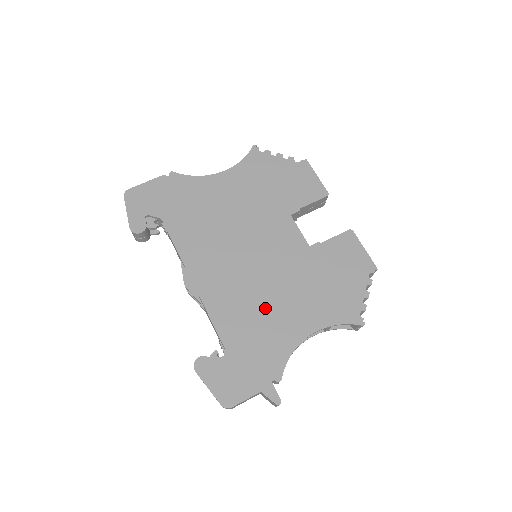
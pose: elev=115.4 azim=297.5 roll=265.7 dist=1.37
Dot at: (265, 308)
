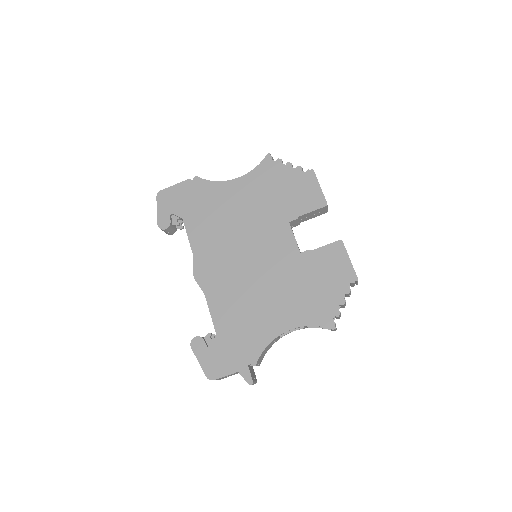
Dot at: (253, 303)
